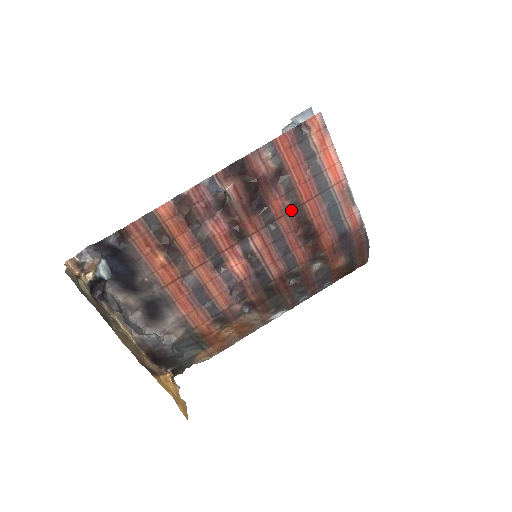
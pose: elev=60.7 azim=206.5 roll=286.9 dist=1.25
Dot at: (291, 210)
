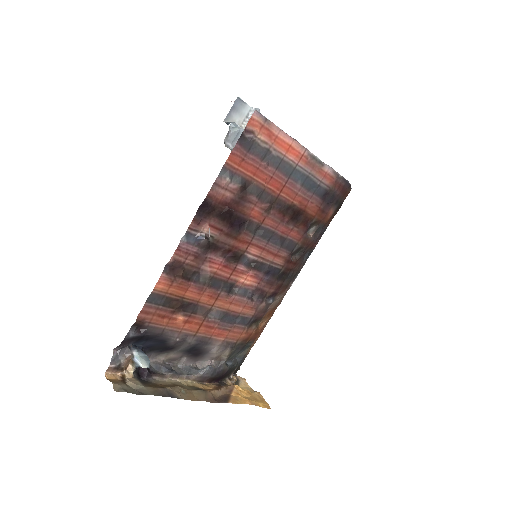
Dot at: (270, 208)
